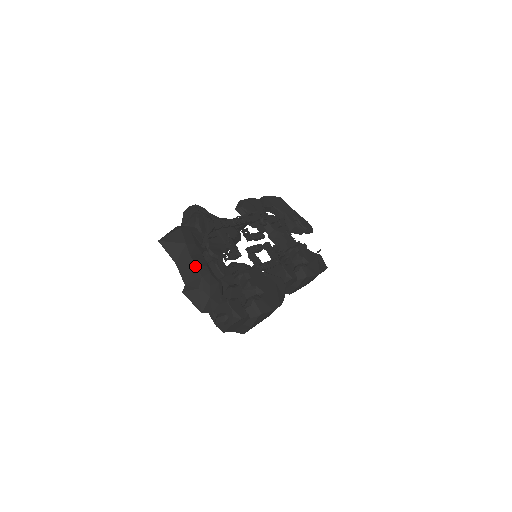
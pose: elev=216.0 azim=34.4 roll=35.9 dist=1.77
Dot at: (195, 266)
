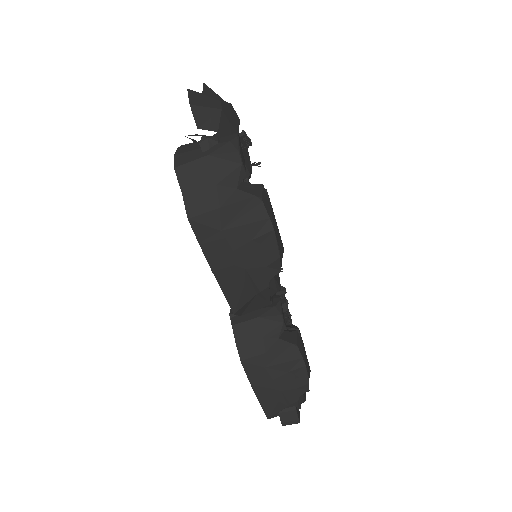
Dot at: occluded
